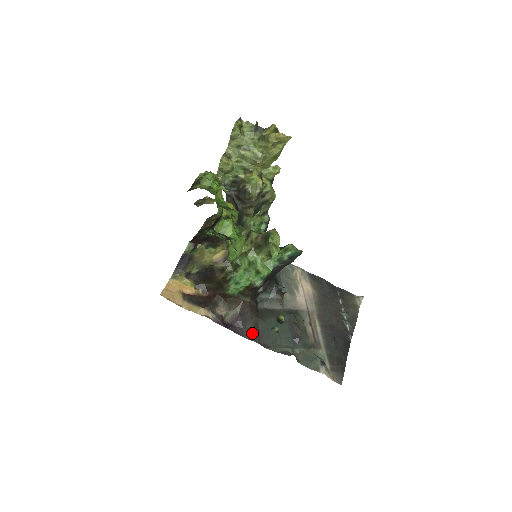
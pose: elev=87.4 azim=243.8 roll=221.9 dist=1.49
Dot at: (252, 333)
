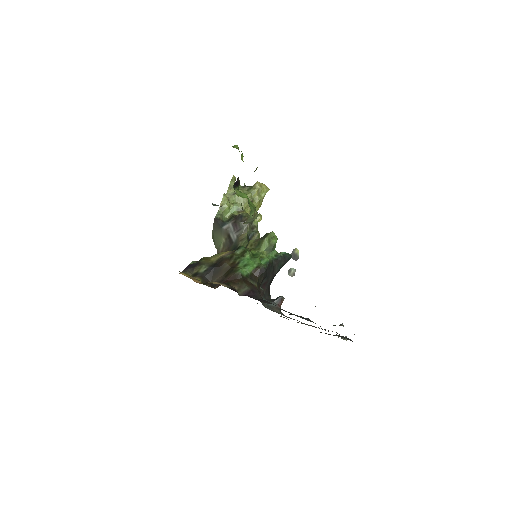
Dot at: (266, 302)
